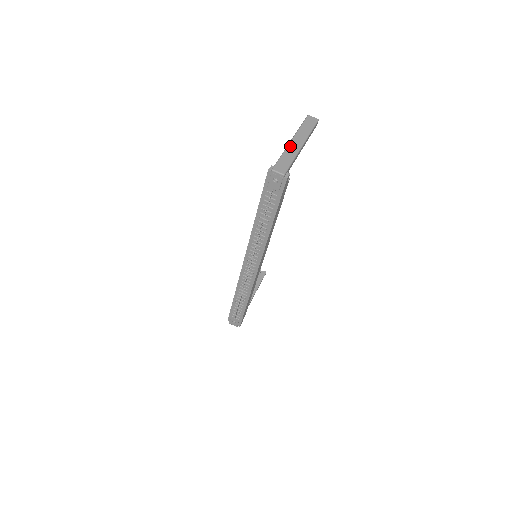
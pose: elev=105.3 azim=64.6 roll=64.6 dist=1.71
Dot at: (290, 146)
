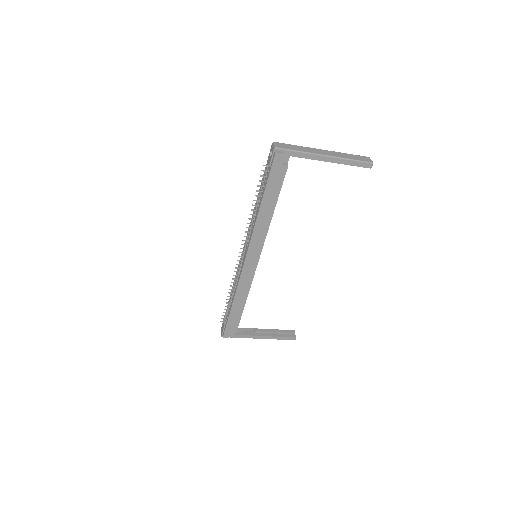
Dot at: (314, 149)
